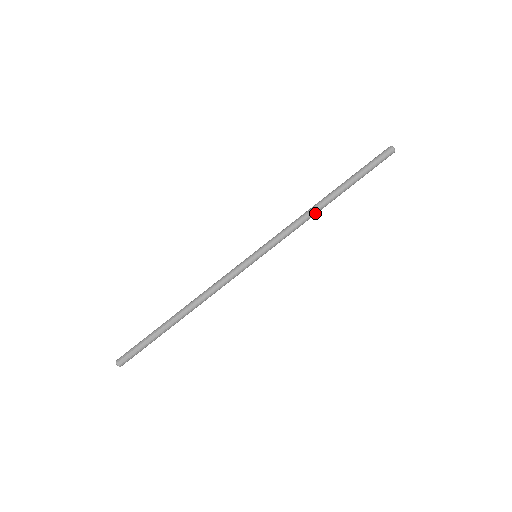
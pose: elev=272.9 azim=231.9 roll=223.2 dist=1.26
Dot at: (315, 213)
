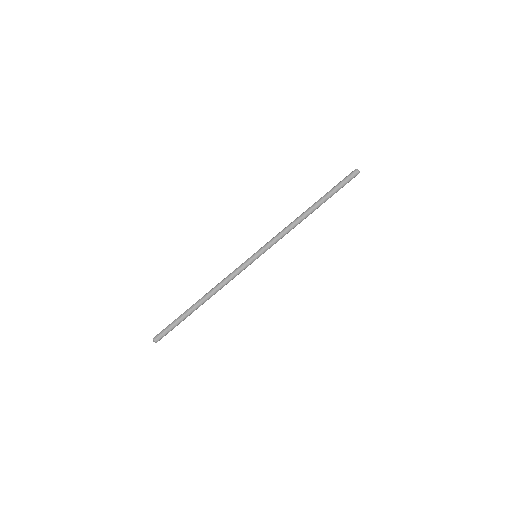
Dot at: (299, 221)
